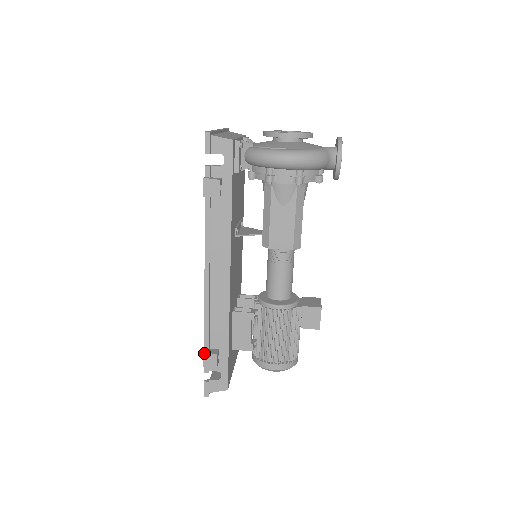
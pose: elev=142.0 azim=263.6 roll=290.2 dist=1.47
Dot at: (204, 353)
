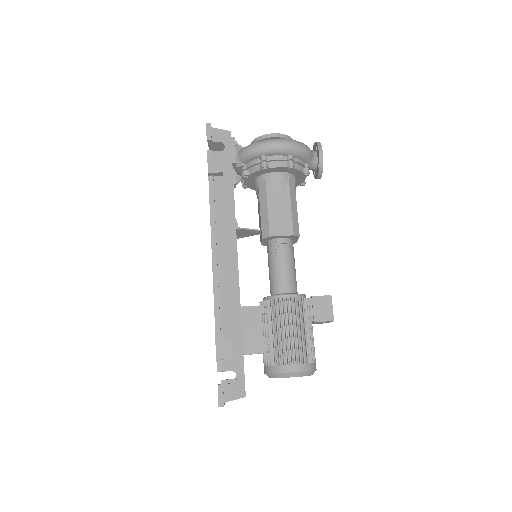
Dot at: (216, 341)
